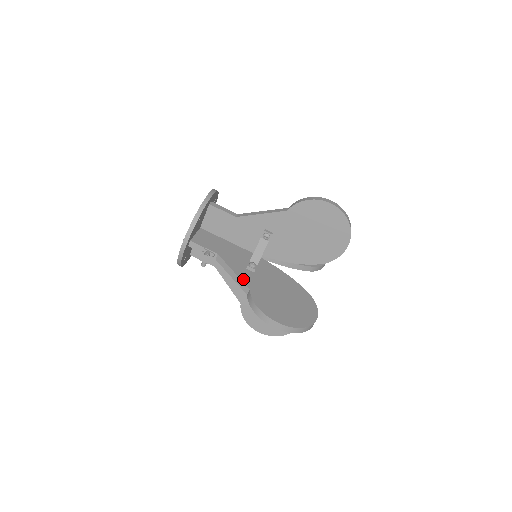
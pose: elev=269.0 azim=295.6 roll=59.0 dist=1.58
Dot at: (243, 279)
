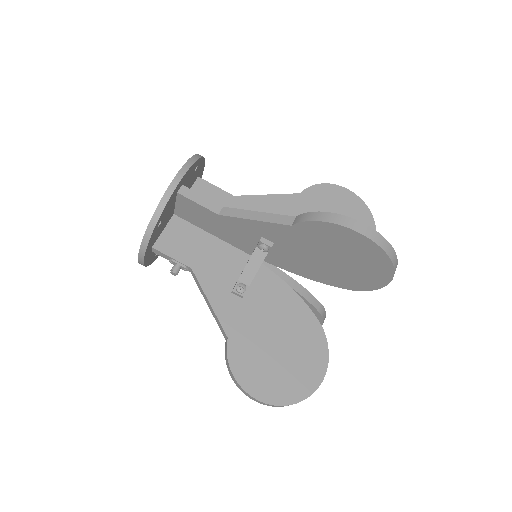
Dot at: (221, 317)
